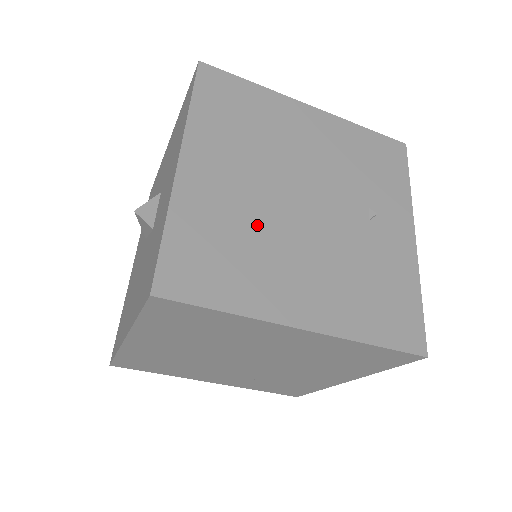
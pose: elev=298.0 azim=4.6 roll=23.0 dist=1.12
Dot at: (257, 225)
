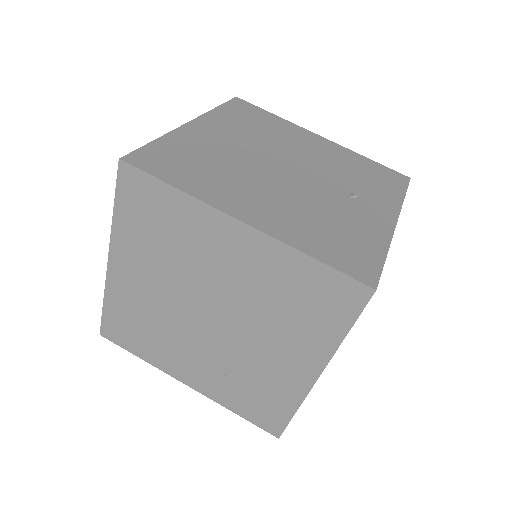
Dot at: (234, 164)
